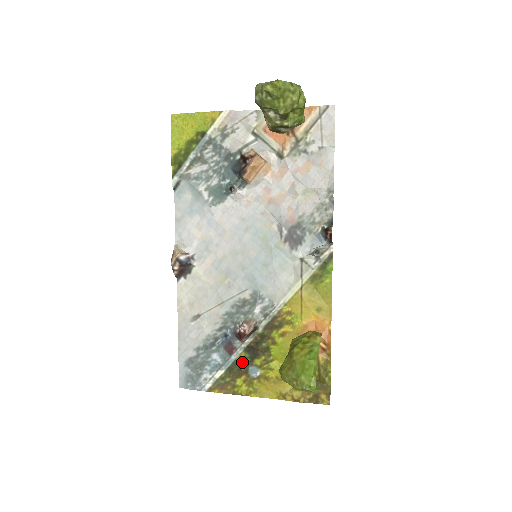
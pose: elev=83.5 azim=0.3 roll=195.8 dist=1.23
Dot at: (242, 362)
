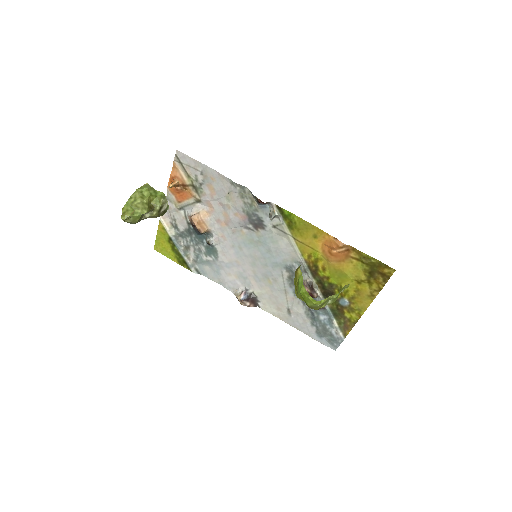
Dot at: (333, 305)
